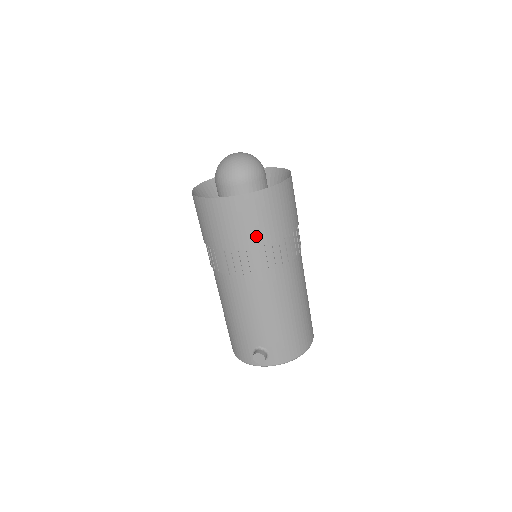
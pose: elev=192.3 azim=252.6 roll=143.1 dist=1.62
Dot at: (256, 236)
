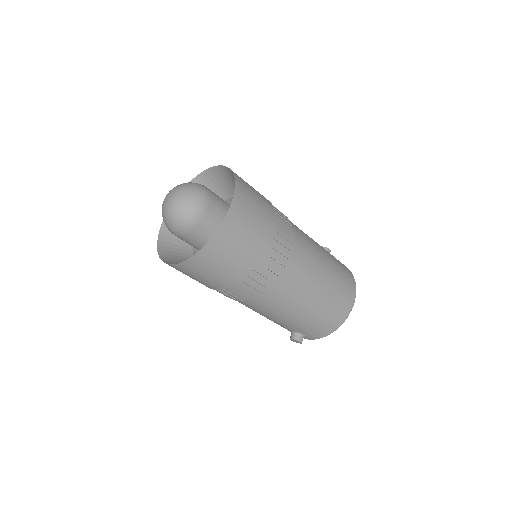
Dot at: (222, 281)
